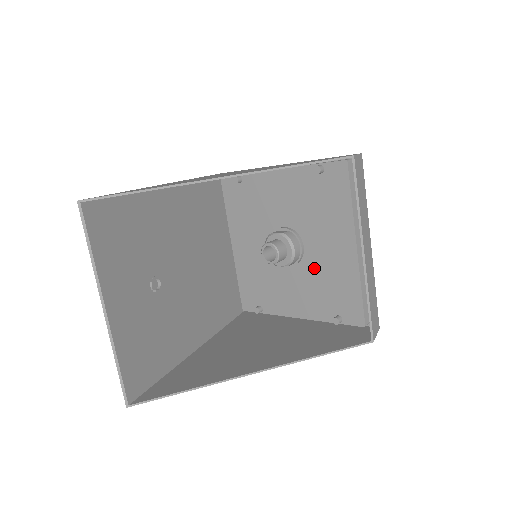
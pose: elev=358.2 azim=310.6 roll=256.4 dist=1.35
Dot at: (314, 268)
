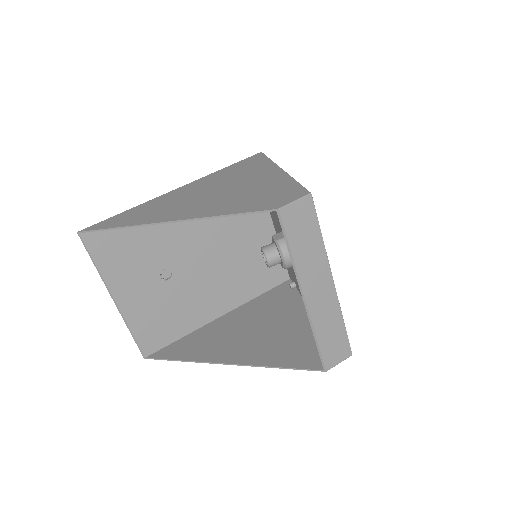
Dot at: occluded
